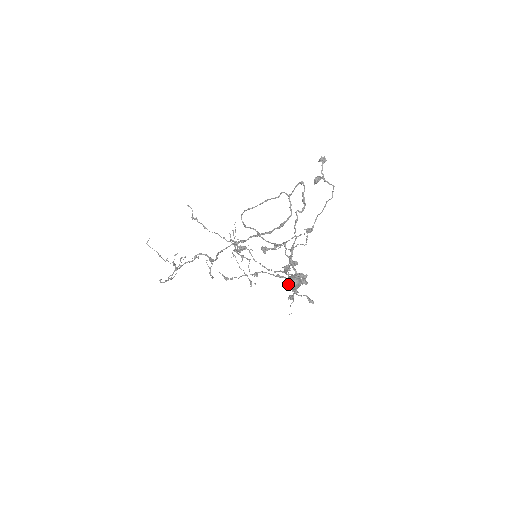
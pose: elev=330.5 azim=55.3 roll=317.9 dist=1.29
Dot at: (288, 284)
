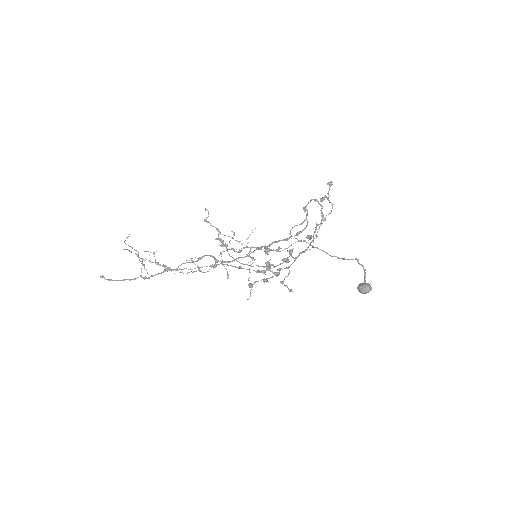
Dot at: (366, 291)
